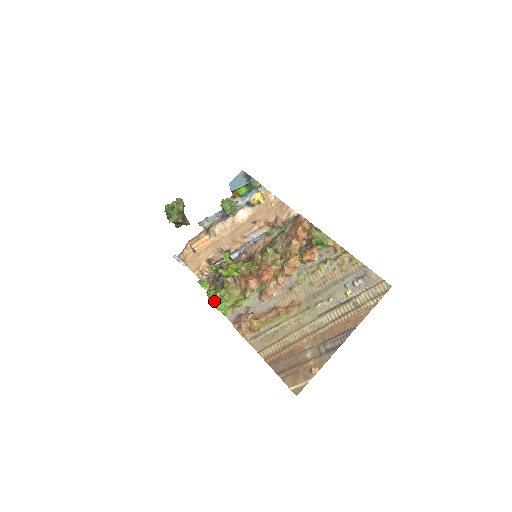
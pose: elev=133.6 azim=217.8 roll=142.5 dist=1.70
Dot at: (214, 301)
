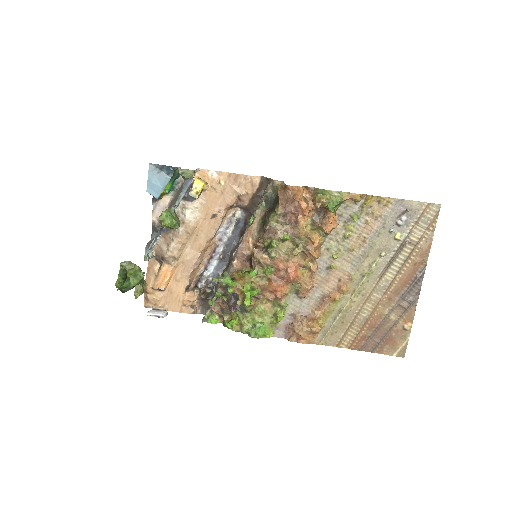
Dot at: (249, 332)
